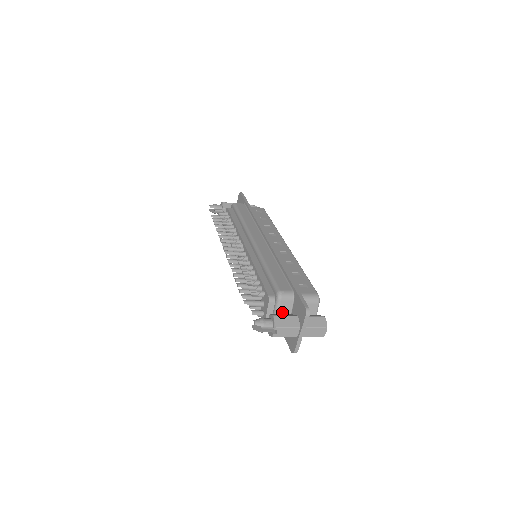
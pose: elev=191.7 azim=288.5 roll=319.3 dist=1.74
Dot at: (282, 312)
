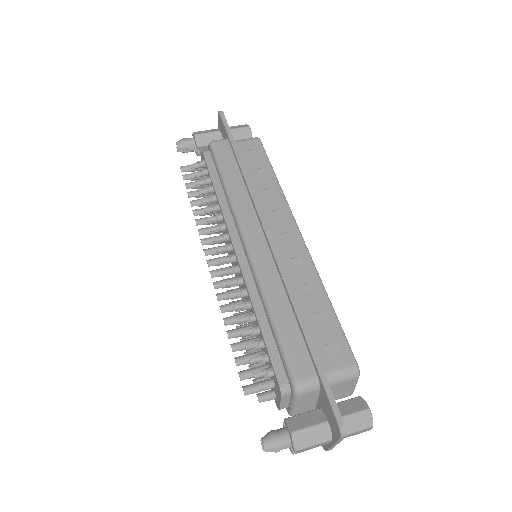
Dot at: (303, 403)
